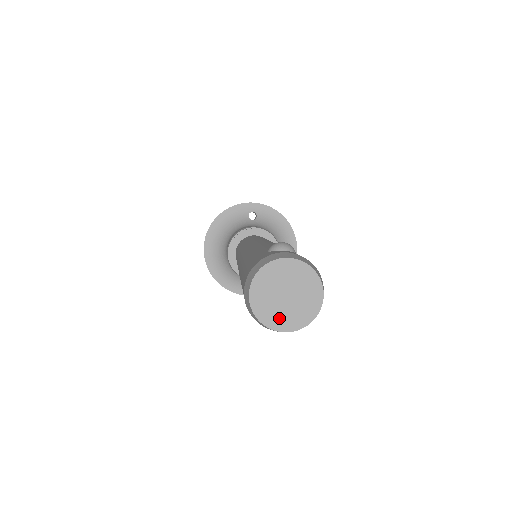
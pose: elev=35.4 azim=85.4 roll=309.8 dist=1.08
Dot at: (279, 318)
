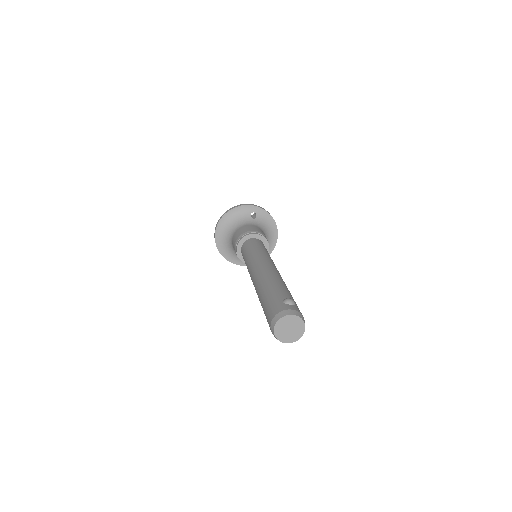
Dot at: (284, 337)
